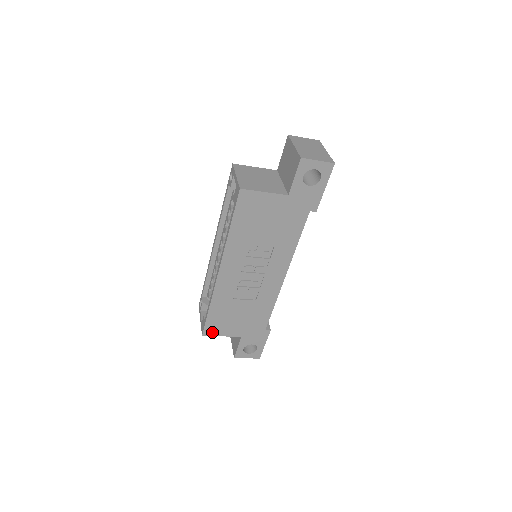
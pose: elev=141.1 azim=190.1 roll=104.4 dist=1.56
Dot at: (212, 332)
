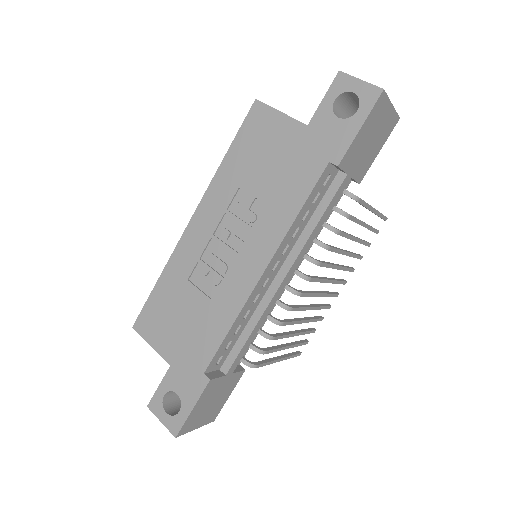
Dot at: (144, 329)
